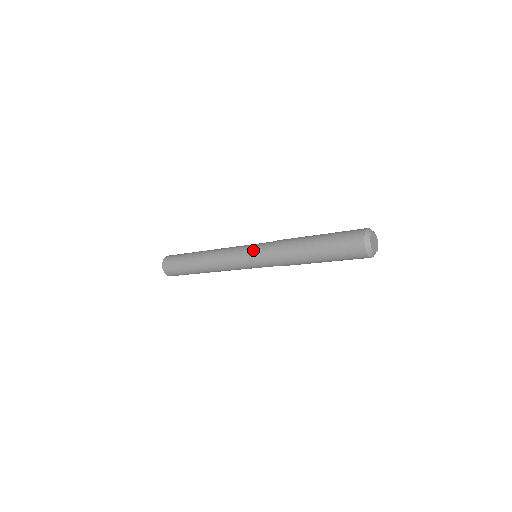
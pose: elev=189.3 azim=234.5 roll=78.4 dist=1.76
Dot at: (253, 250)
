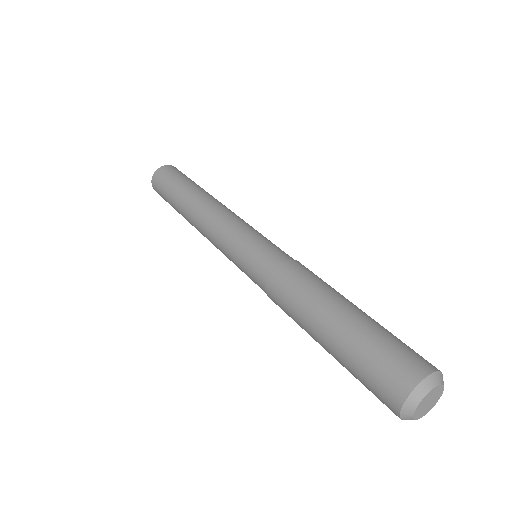
Dot at: (244, 261)
